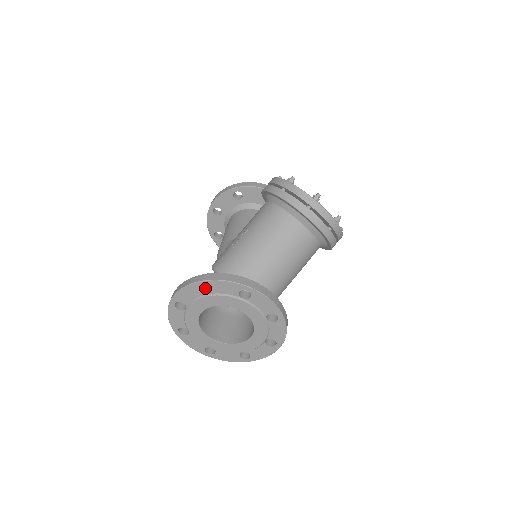
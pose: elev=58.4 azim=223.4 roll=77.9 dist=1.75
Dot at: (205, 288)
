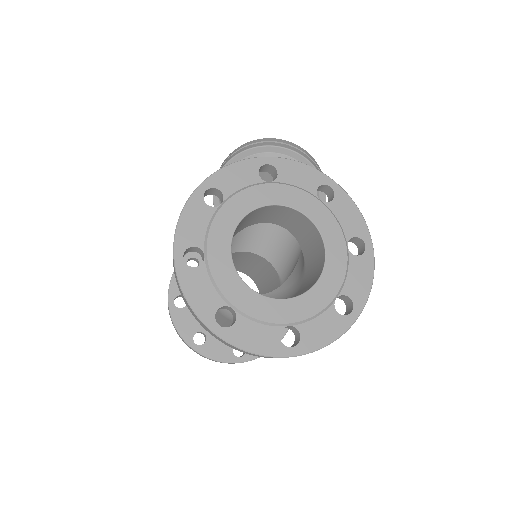
Dot at: occluded
